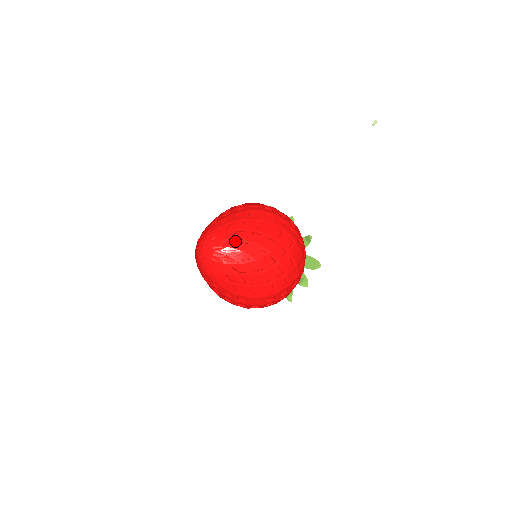
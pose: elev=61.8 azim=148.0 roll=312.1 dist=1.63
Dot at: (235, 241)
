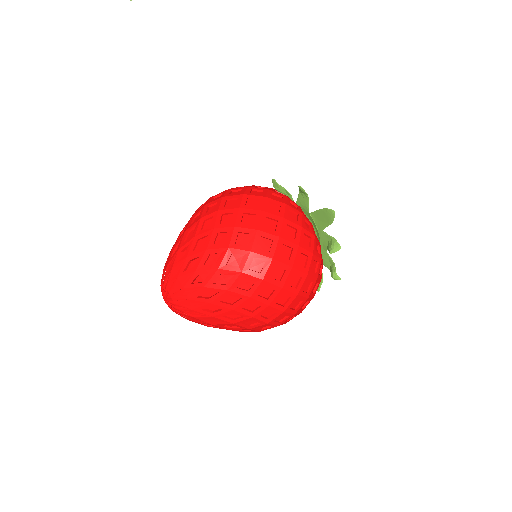
Dot at: (182, 265)
